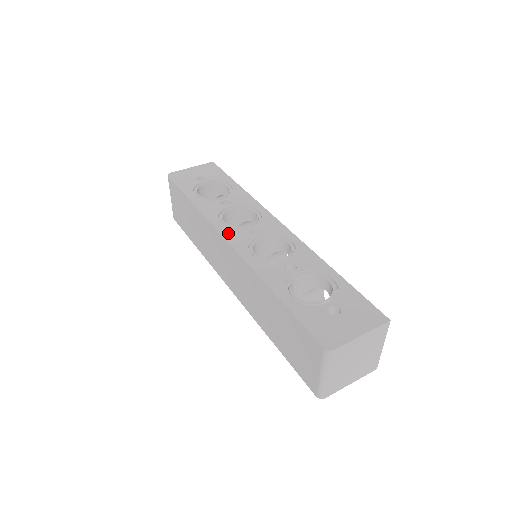
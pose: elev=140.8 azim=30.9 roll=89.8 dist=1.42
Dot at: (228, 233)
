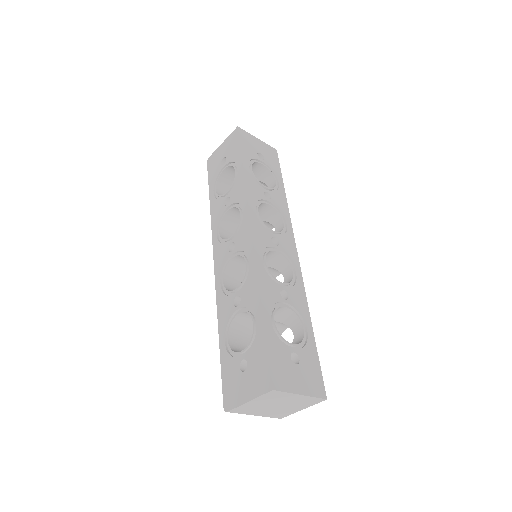
Dot at: (217, 250)
